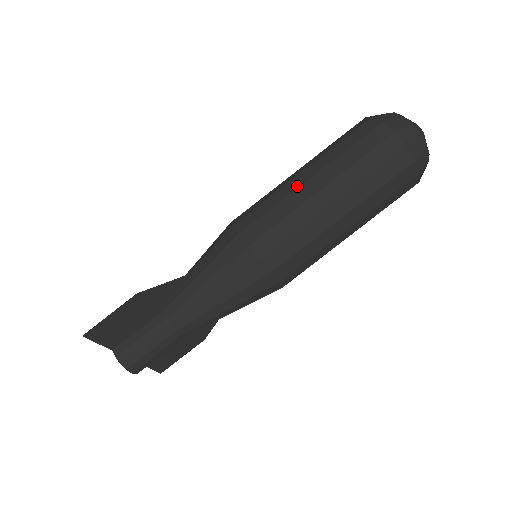
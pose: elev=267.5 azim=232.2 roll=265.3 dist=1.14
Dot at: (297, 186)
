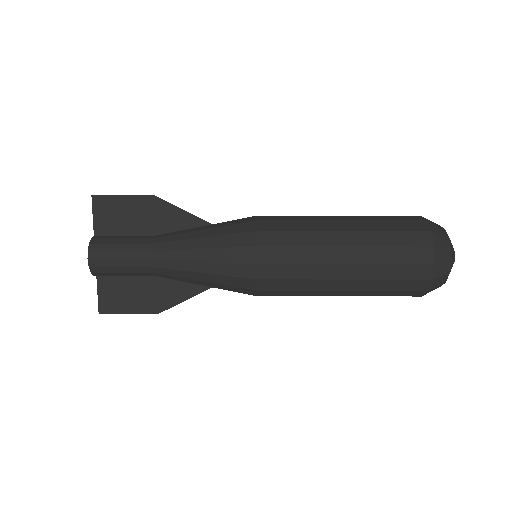
Dot at: occluded
